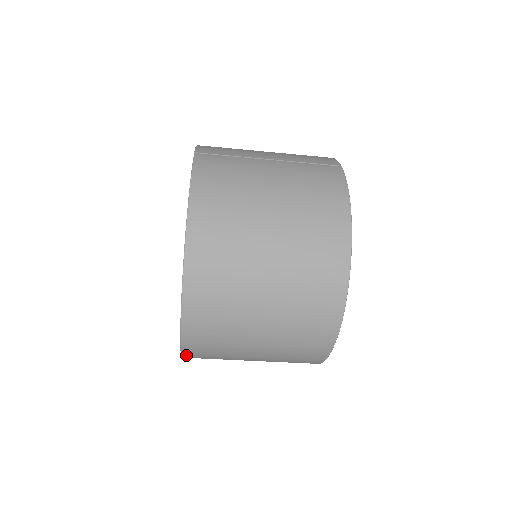
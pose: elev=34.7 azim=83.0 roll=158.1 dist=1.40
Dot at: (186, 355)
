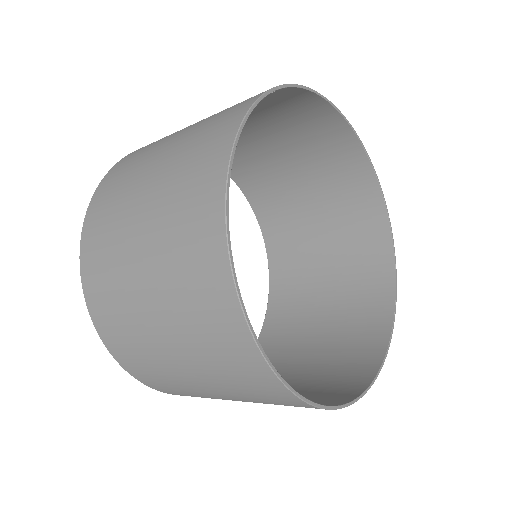
Dot at: (154, 387)
